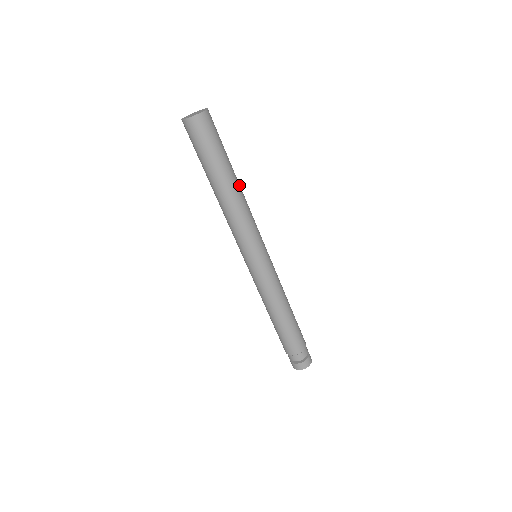
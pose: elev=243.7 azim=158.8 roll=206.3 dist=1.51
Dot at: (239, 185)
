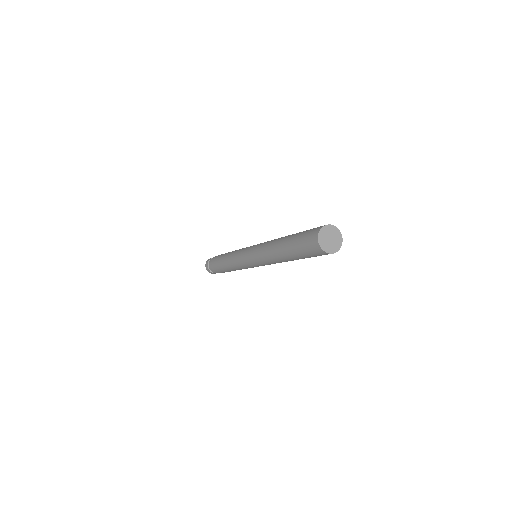
Dot at: occluded
